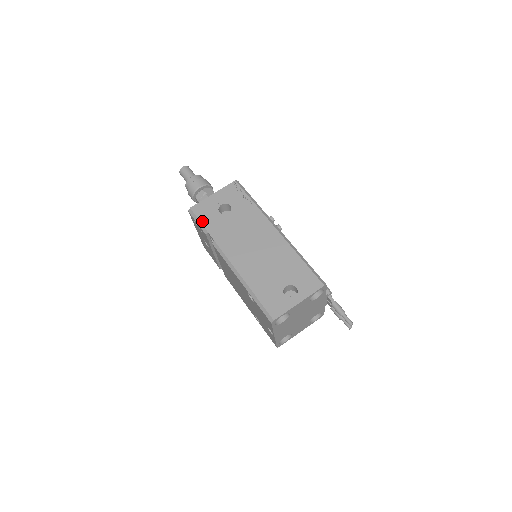
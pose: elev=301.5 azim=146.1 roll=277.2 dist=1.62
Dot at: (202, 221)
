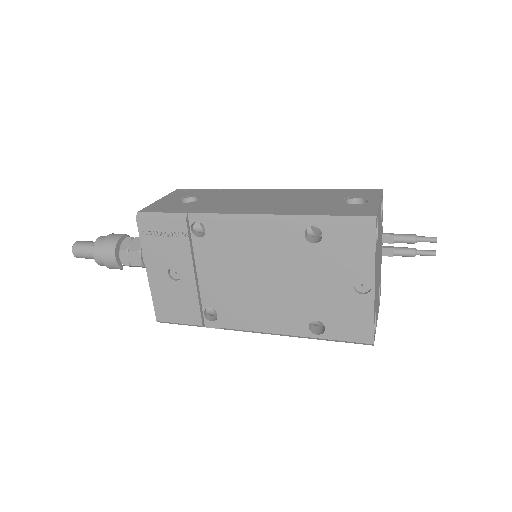
Dot at: (168, 211)
